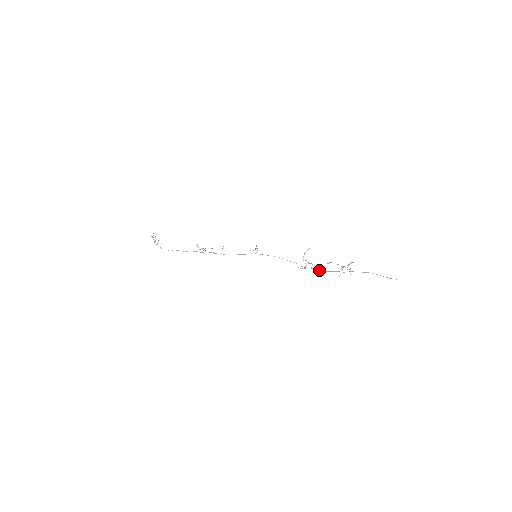
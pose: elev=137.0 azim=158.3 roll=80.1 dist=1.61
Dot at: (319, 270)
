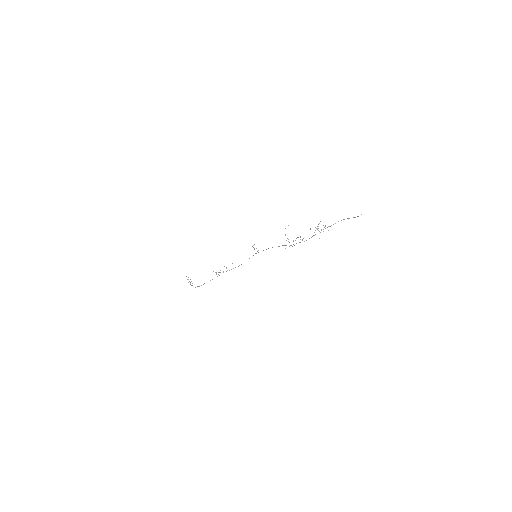
Dot at: occluded
